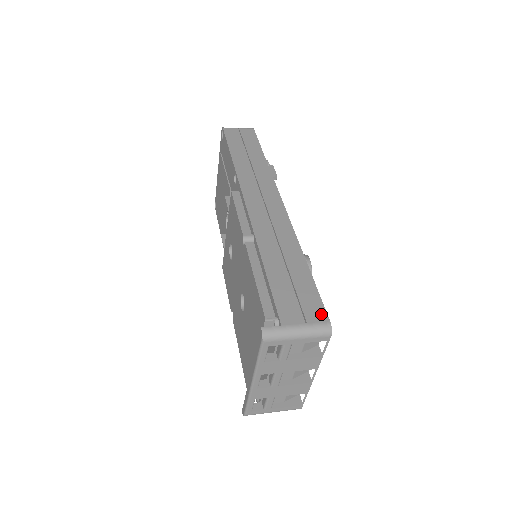
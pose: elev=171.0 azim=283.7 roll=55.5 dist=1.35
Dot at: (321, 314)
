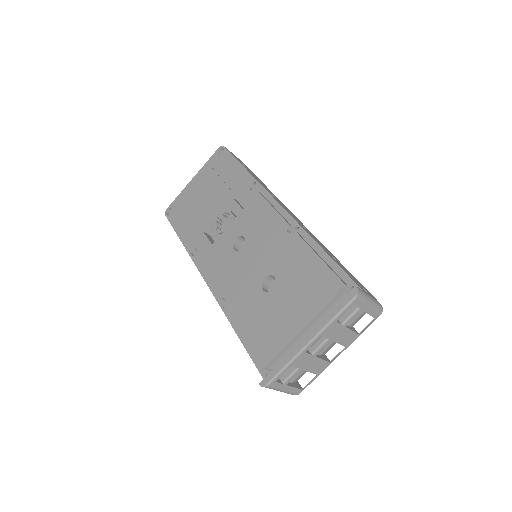
Dot at: (374, 297)
